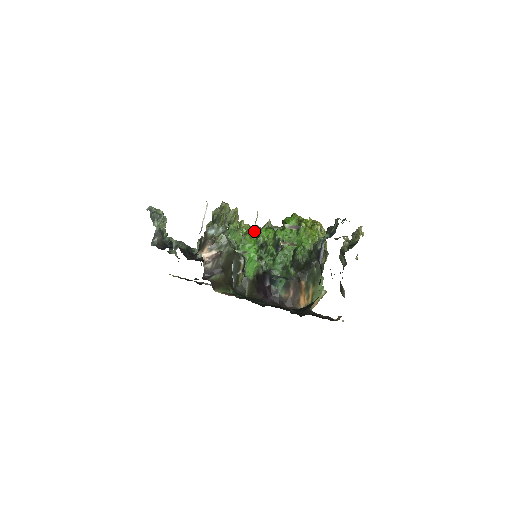
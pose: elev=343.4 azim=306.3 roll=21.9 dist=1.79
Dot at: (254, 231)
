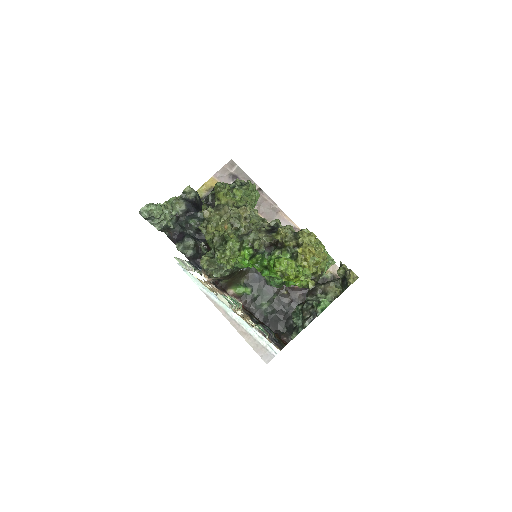
Dot at: (234, 307)
